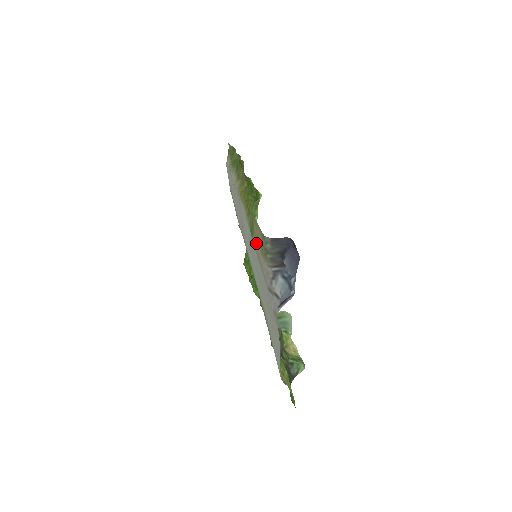
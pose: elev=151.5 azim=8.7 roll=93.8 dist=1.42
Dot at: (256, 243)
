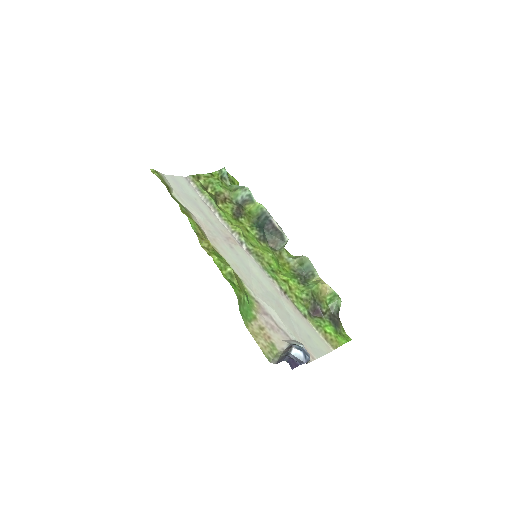
Dot at: (261, 324)
